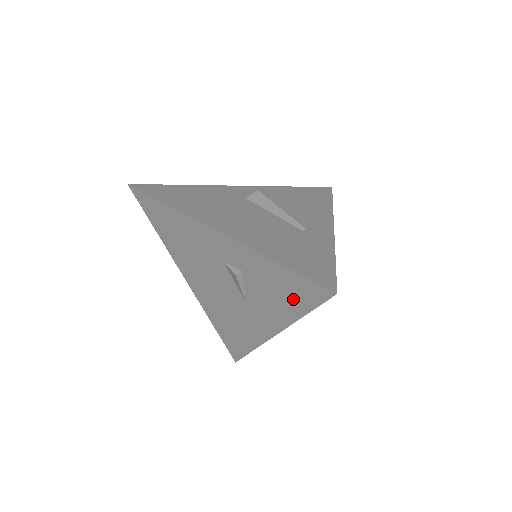
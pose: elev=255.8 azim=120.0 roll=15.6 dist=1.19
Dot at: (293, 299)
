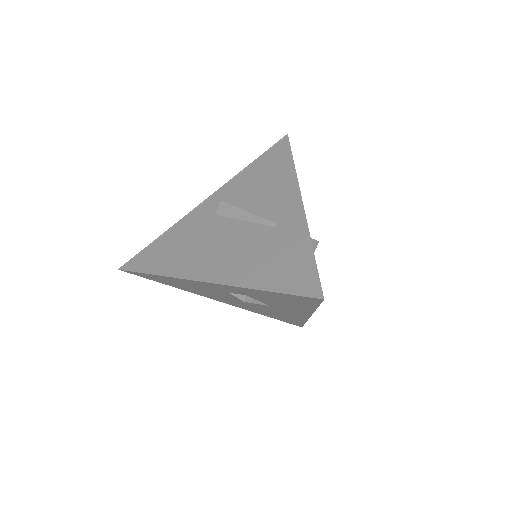
Dot at: (298, 303)
